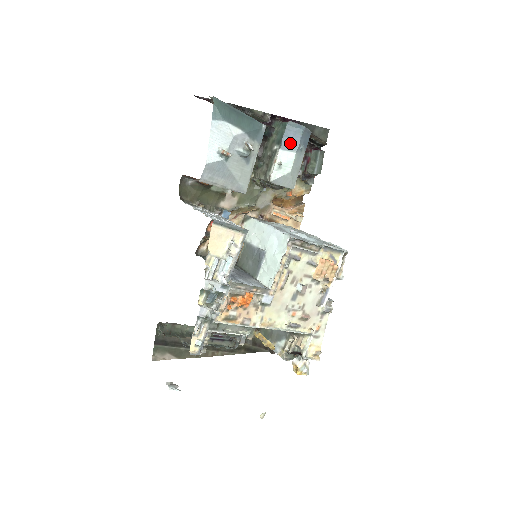
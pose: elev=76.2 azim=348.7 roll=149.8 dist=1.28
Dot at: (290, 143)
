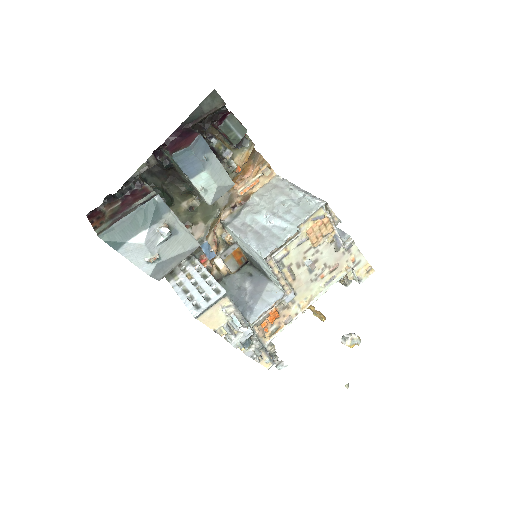
Dot at: (192, 168)
